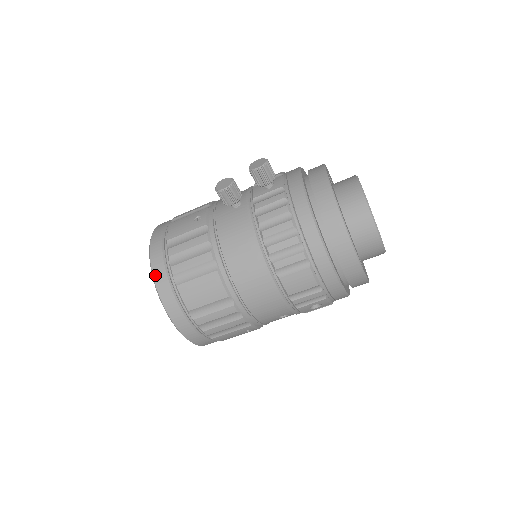
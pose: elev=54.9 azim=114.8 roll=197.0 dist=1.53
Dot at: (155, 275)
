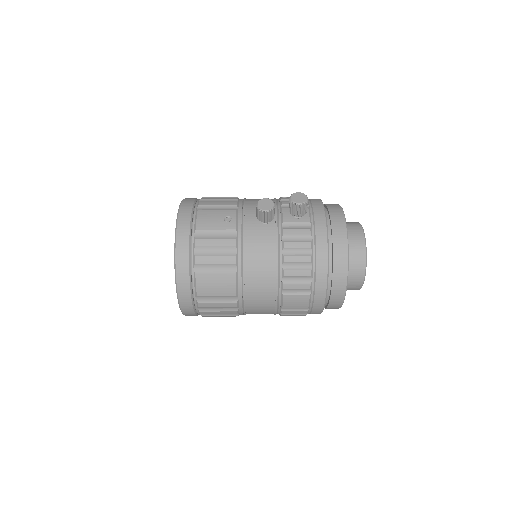
Dot at: (178, 258)
